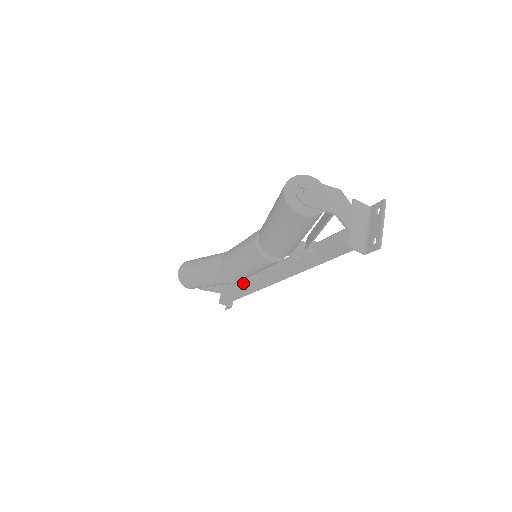
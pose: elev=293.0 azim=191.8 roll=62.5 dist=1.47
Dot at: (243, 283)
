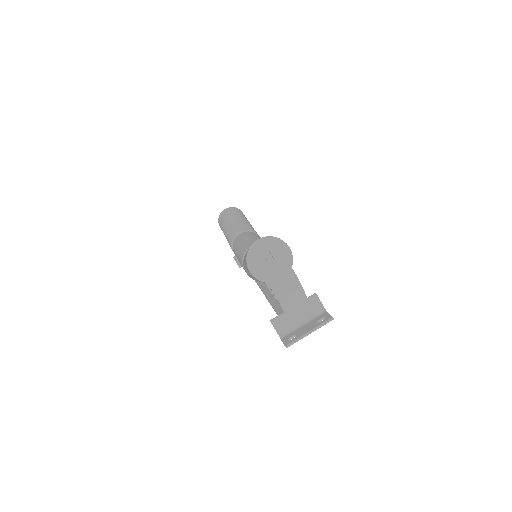
Dot at: occluded
